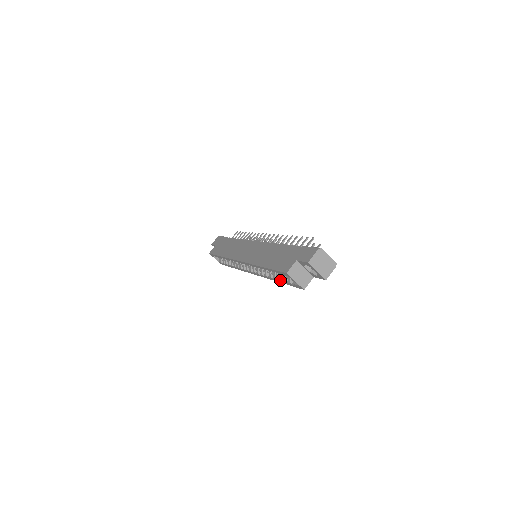
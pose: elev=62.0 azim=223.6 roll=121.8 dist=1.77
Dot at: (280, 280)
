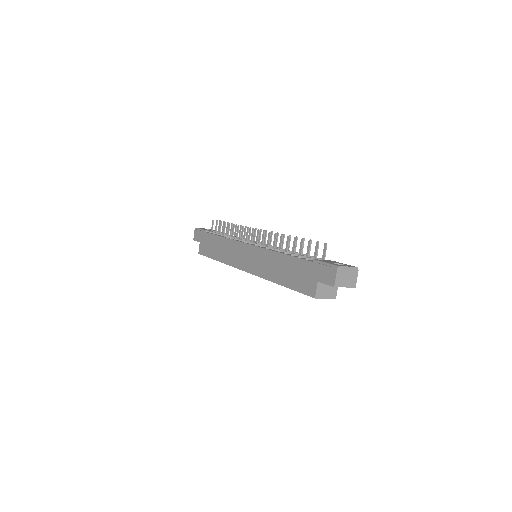
Dot at: occluded
